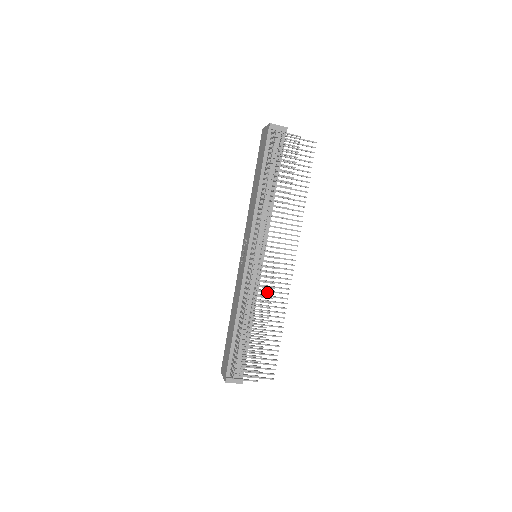
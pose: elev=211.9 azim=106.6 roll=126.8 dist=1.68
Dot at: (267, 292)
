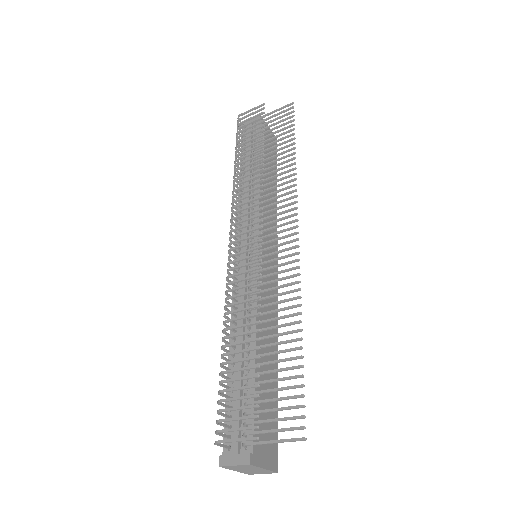
Dot at: (251, 276)
